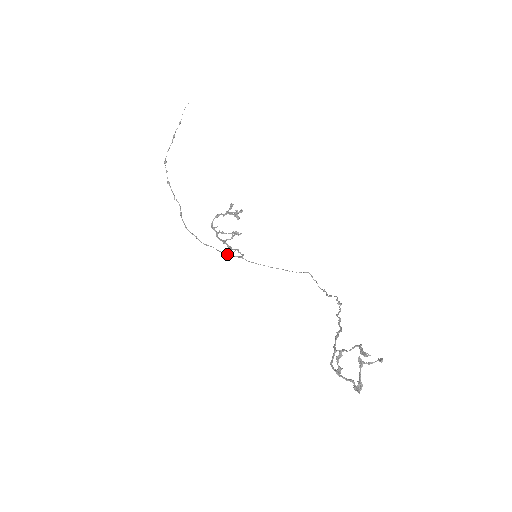
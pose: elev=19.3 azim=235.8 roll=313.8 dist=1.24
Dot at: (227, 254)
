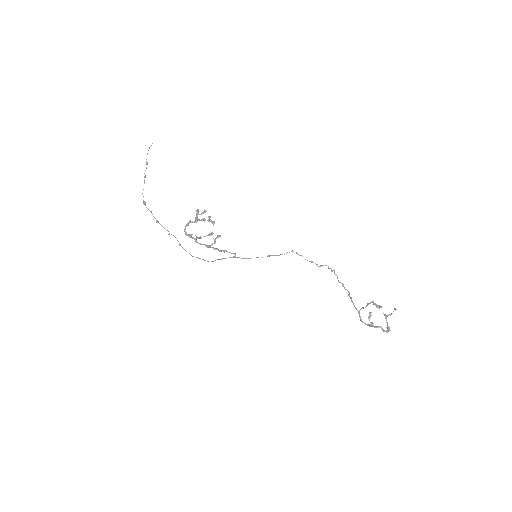
Dot at: occluded
